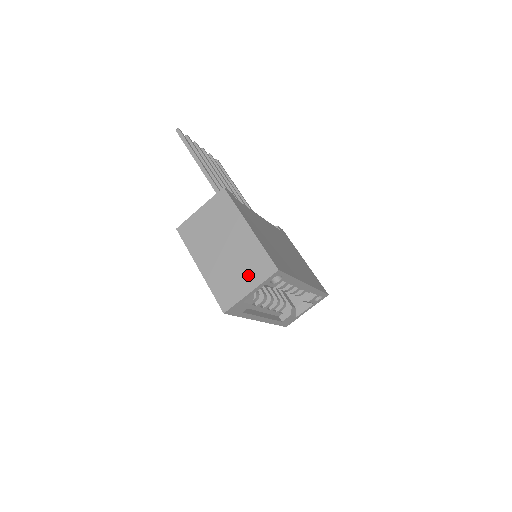
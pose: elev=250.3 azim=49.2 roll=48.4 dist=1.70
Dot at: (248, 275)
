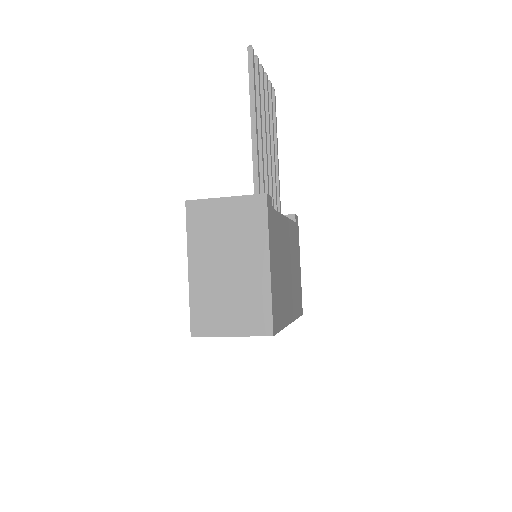
Dot at: (238, 317)
